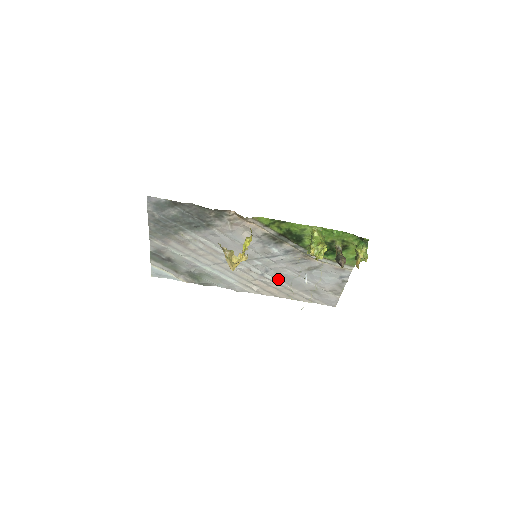
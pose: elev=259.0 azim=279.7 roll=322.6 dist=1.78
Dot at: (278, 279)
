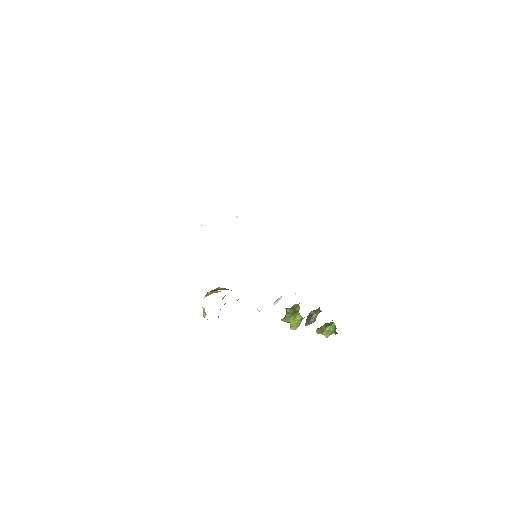
Dot at: occluded
